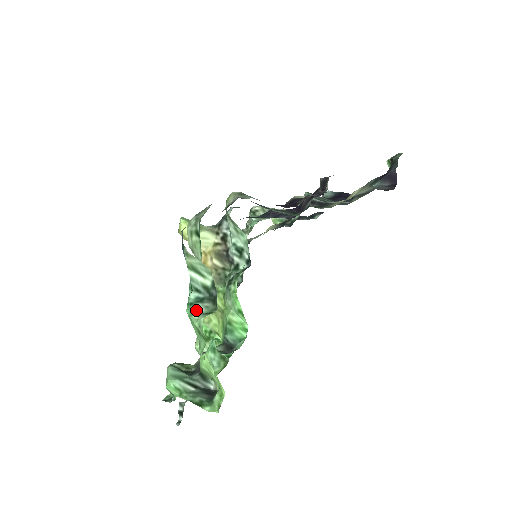
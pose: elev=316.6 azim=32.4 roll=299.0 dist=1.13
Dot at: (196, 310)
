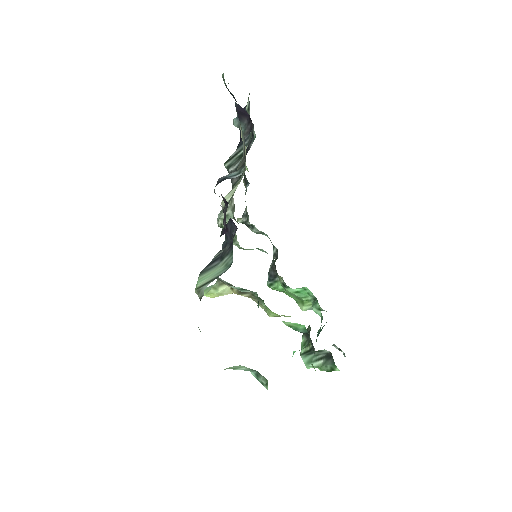
Dot at: (262, 383)
